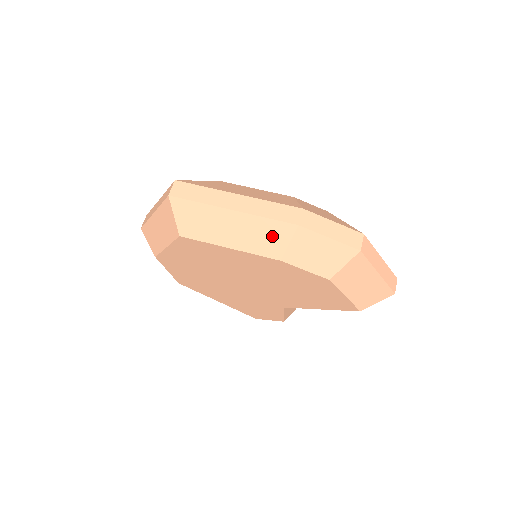
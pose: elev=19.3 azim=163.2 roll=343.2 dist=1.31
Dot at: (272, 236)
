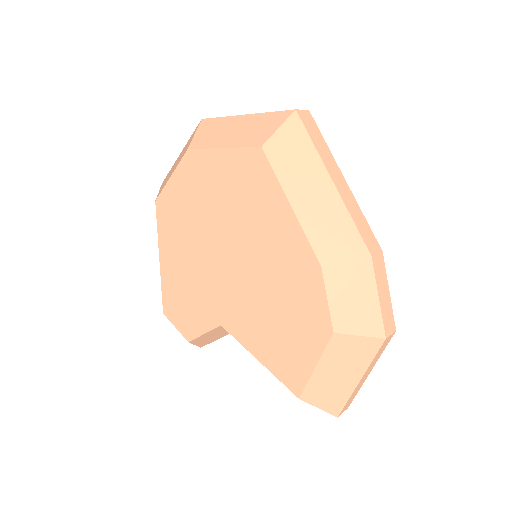
Dot at: (339, 239)
